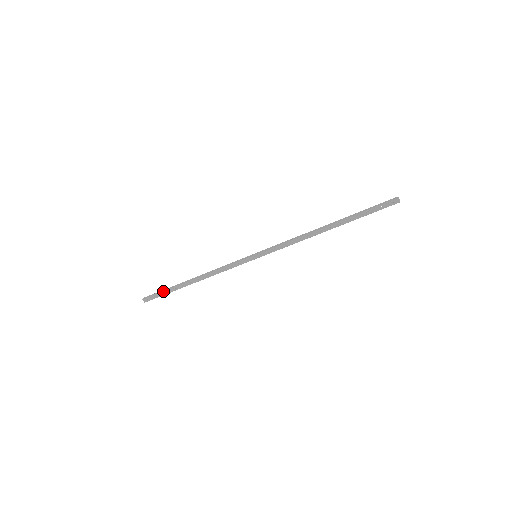
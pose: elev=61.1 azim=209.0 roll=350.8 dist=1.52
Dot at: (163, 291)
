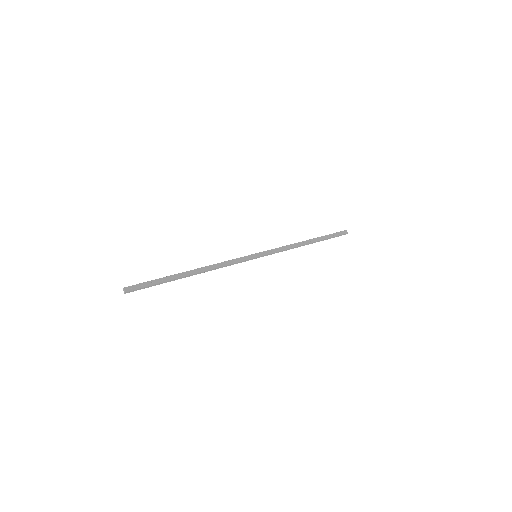
Dot at: (155, 279)
